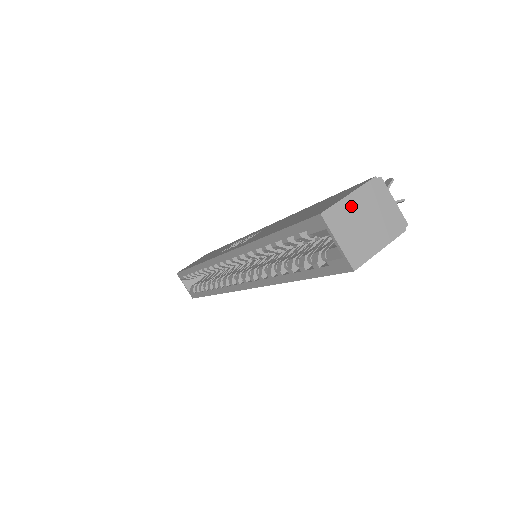
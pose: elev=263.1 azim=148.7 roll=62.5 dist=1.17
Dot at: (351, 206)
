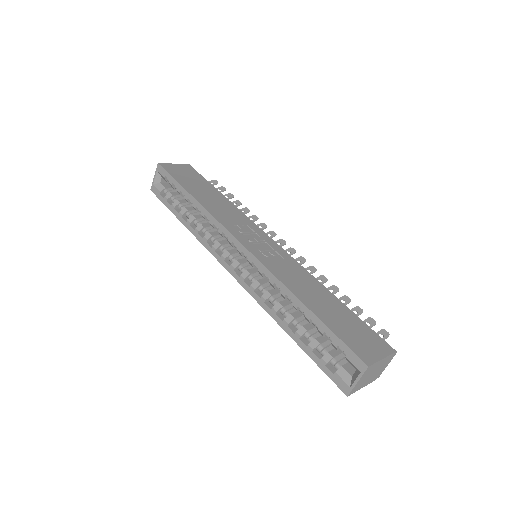
Dot at: (378, 365)
